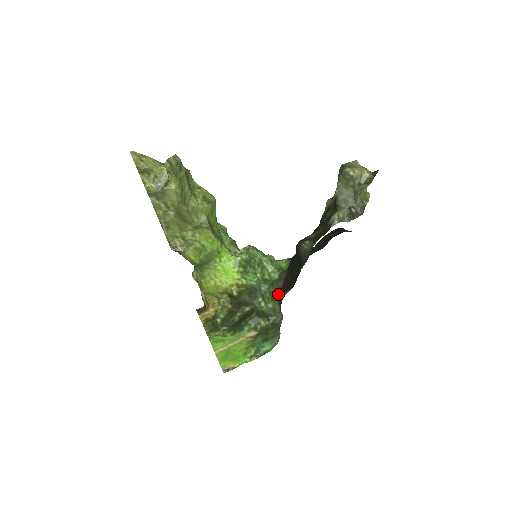
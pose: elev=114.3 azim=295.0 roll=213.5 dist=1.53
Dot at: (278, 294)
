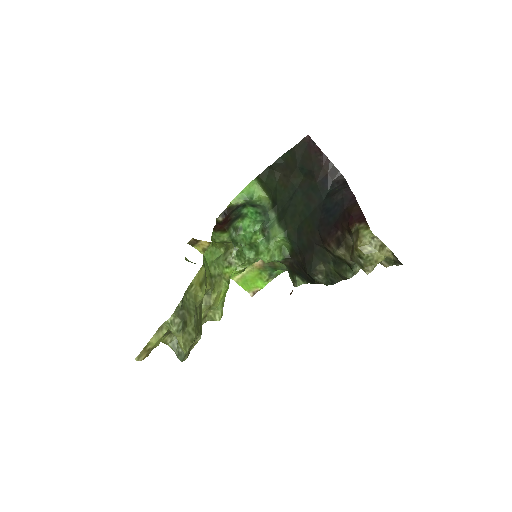
Dot at: occluded
